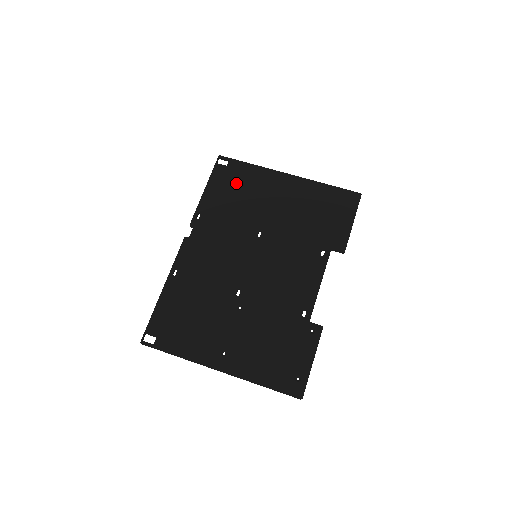
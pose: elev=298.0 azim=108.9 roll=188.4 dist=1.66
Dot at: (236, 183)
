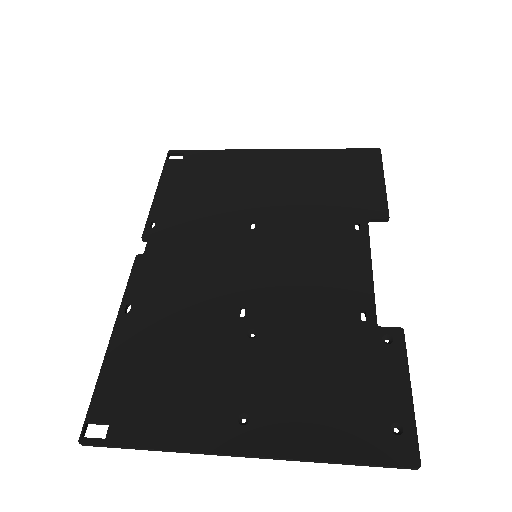
Dot at: (201, 174)
